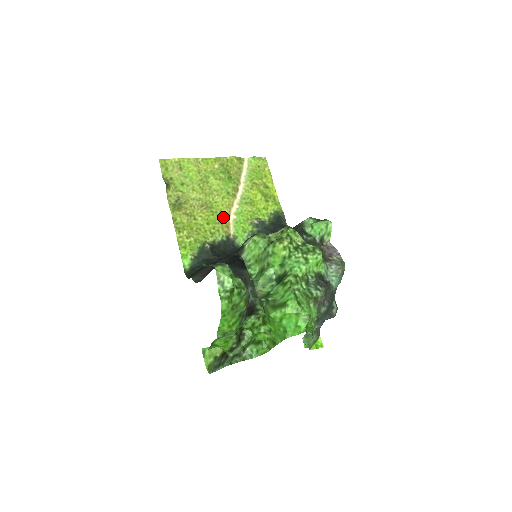
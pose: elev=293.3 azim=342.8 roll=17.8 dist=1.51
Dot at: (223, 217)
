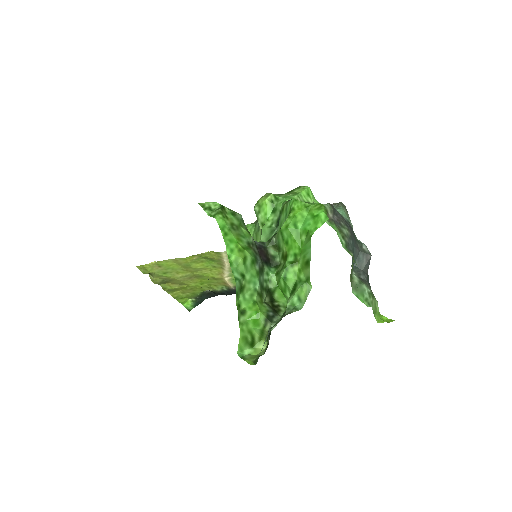
Dot at: (217, 279)
